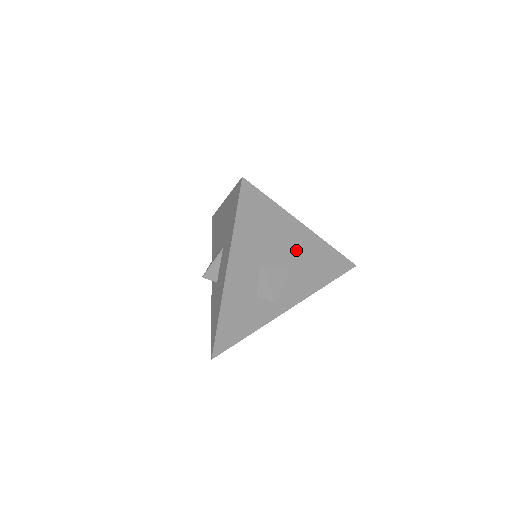
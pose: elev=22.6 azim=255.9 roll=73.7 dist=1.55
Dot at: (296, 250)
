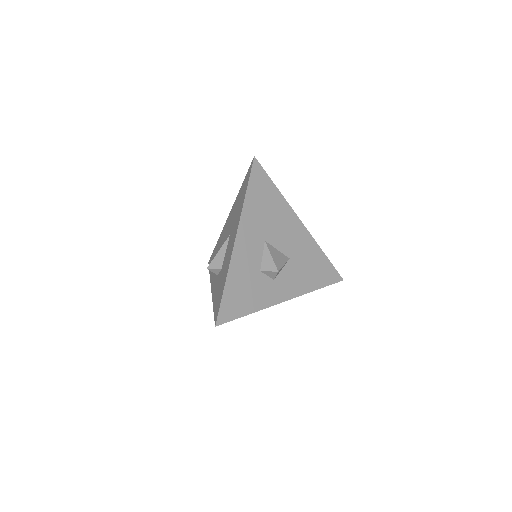
Dot at: (293, 240)
